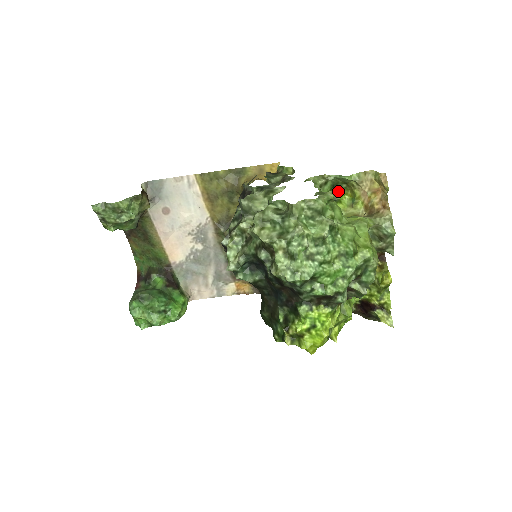
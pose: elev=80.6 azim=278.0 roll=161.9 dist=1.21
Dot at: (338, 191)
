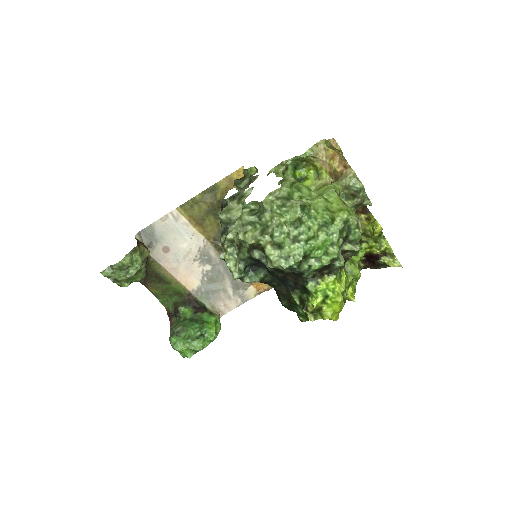
Dot at: (301, 170)
